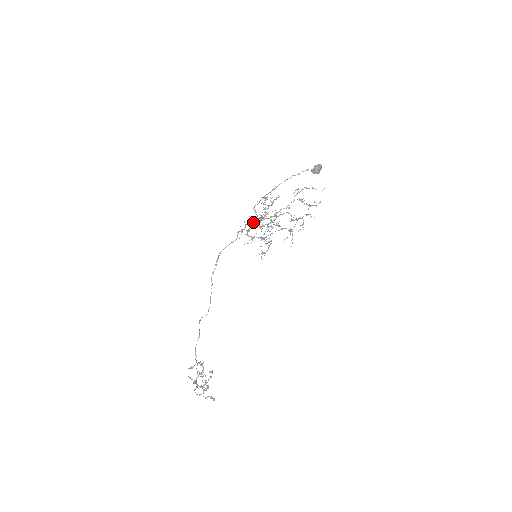
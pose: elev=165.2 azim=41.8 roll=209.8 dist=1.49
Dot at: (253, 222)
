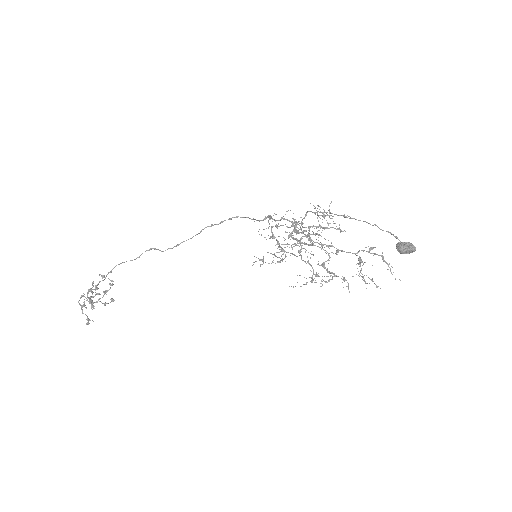
Dot at: (292, 224)
